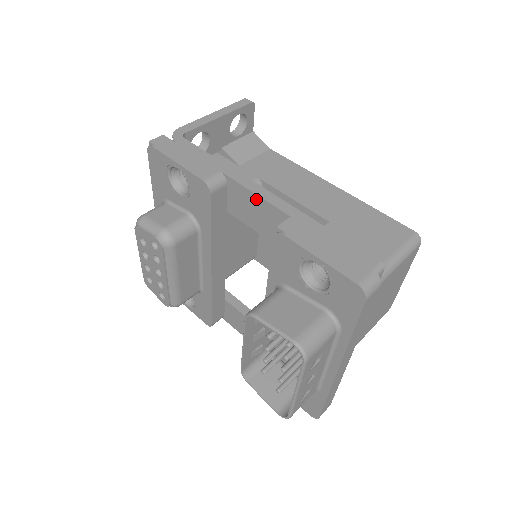
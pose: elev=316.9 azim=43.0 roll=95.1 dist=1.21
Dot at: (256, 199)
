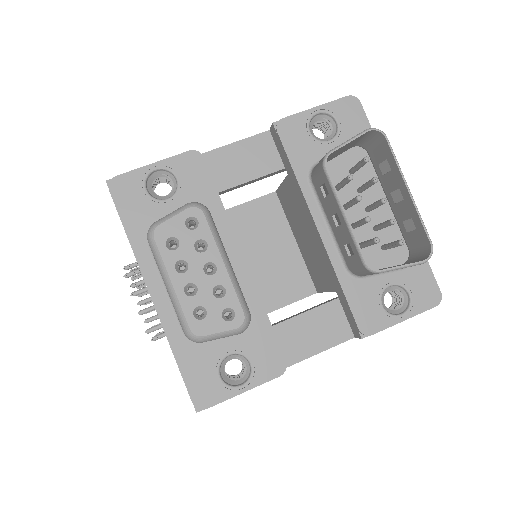
Dot at: (235, 147)
